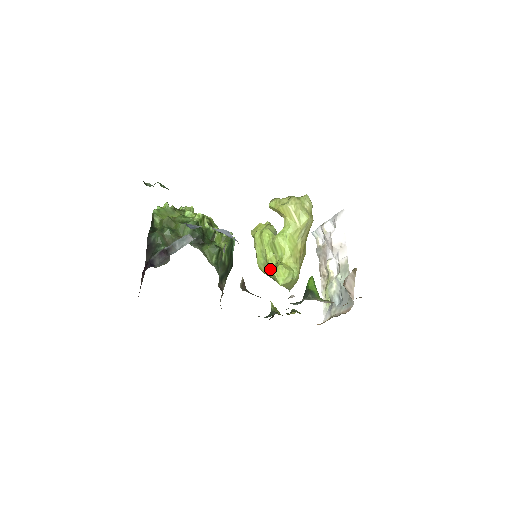
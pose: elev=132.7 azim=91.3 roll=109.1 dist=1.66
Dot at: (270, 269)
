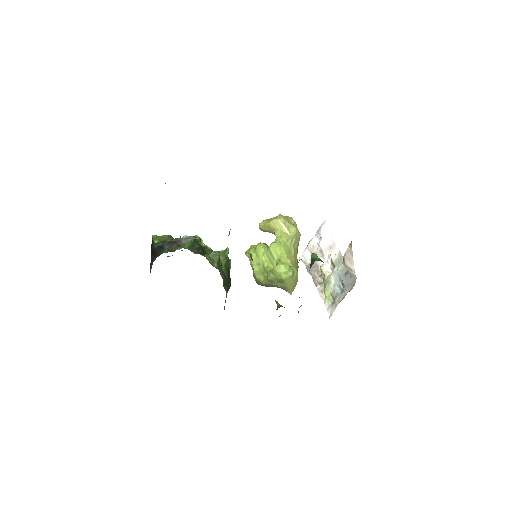
Dot at: (270, 272)
